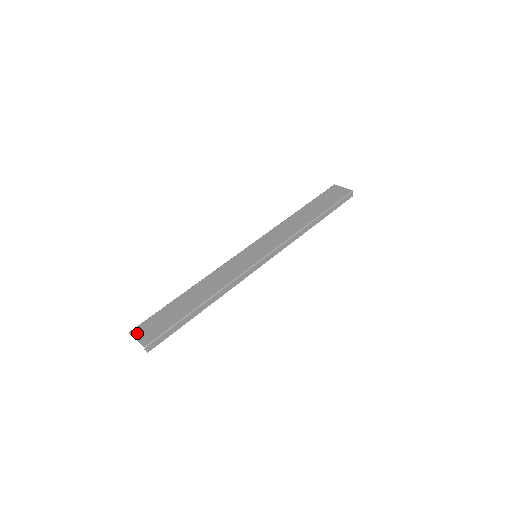
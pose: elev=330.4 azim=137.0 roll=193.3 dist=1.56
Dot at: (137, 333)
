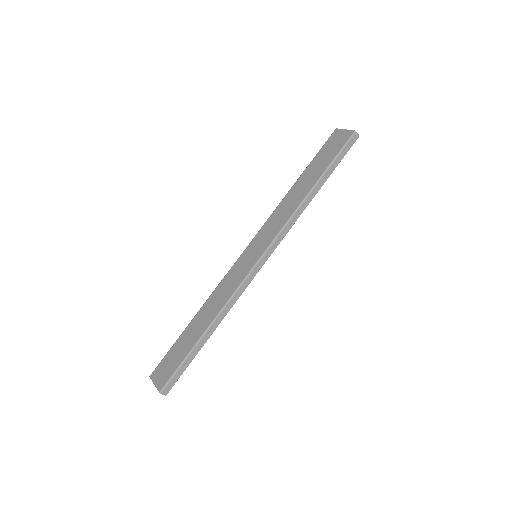
Dot at: (155, 376)
